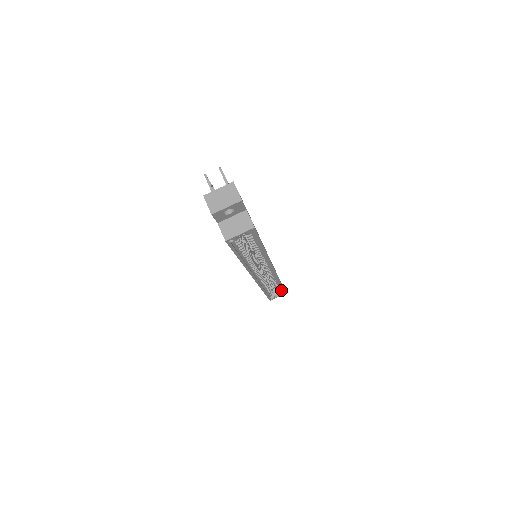
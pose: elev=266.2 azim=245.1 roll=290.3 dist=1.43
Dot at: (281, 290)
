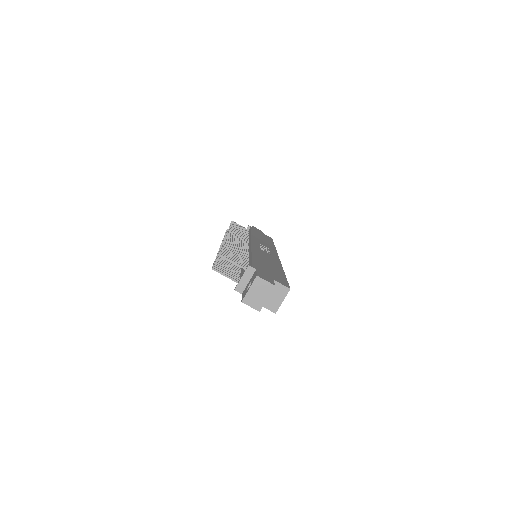
Dot at: occluded
